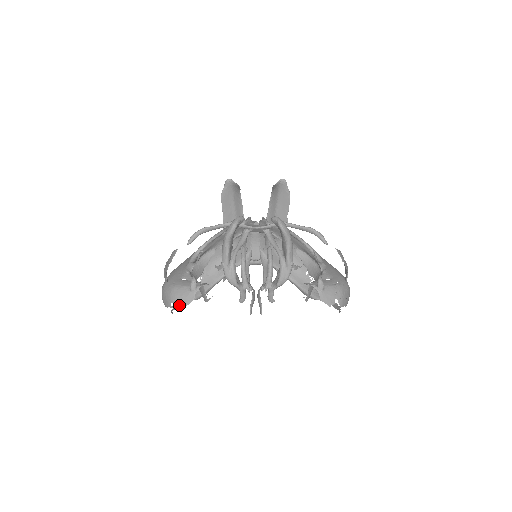
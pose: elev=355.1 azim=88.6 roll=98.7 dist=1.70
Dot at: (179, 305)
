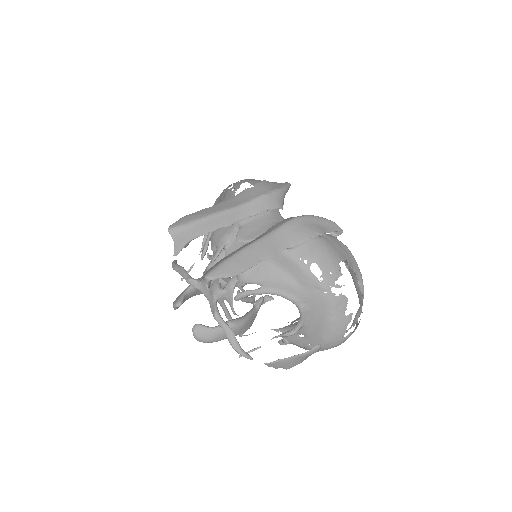
Dot at: occluded
